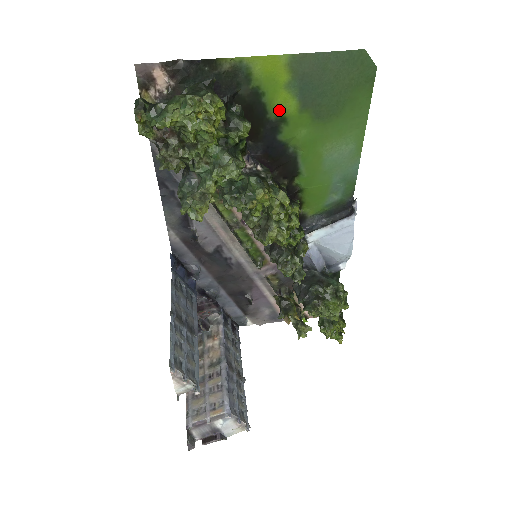
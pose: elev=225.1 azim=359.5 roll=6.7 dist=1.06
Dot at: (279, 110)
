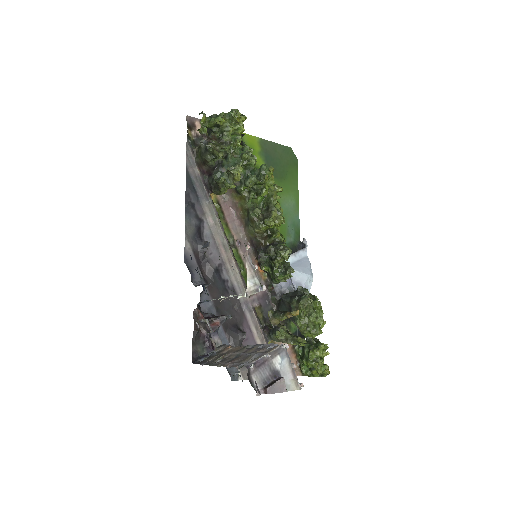
Dot at: (256, 166)
